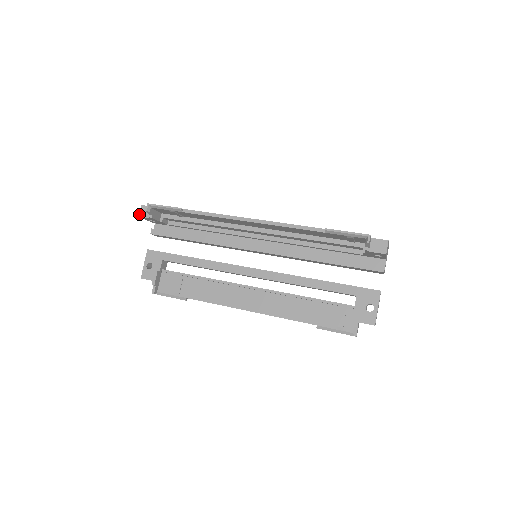
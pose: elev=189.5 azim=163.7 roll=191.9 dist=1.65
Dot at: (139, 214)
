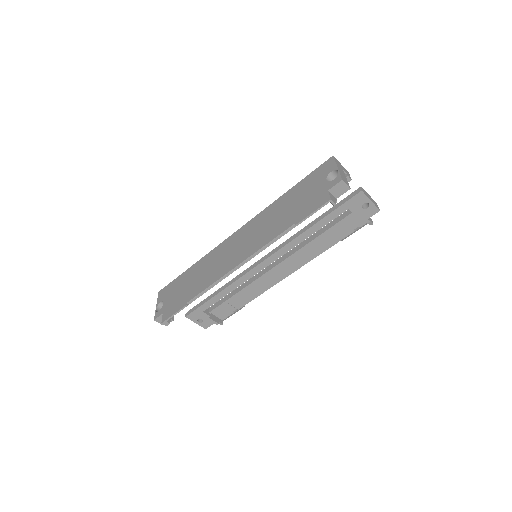
Dot at: occluded
